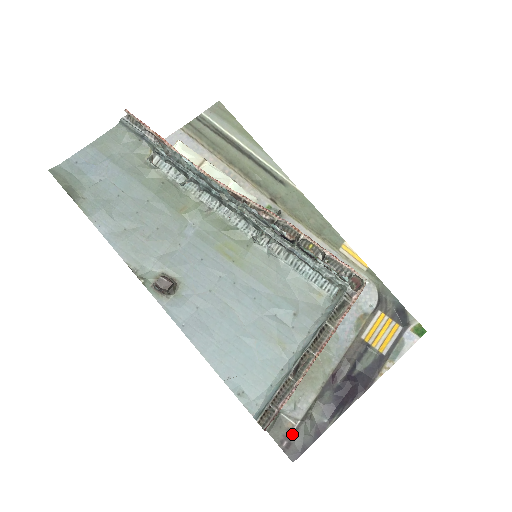
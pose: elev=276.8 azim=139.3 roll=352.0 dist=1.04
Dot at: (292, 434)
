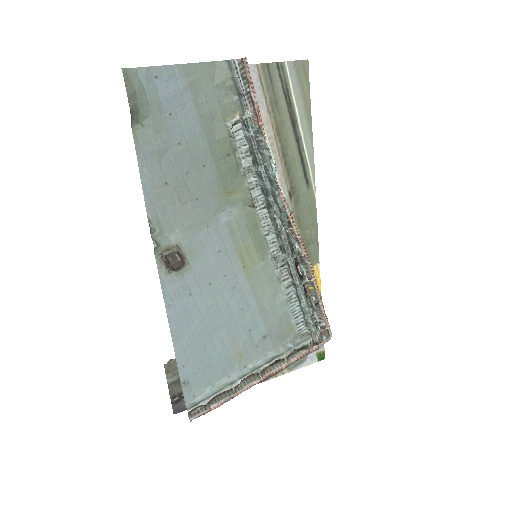
Dot at: occluded
